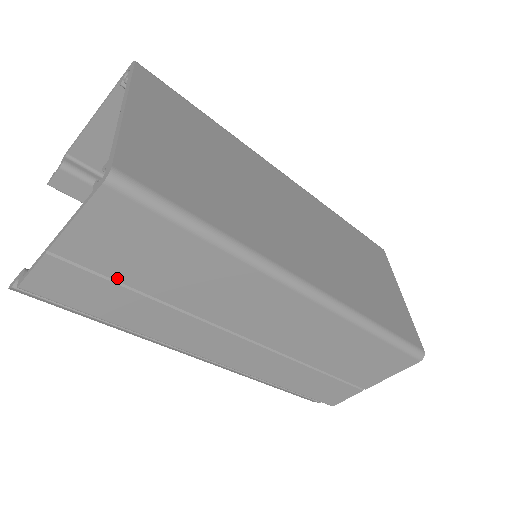
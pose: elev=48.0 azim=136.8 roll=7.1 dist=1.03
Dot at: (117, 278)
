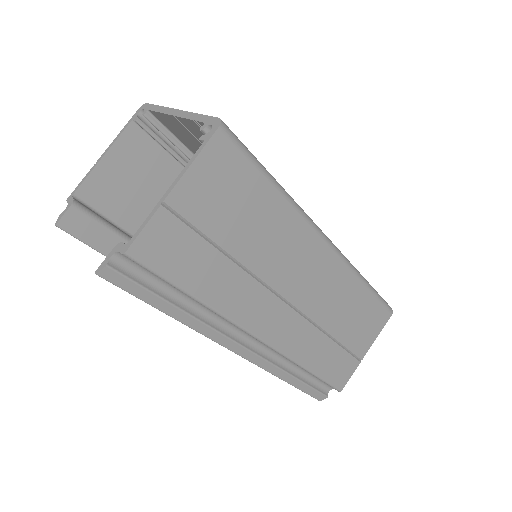
Dot at: (208, 233)
